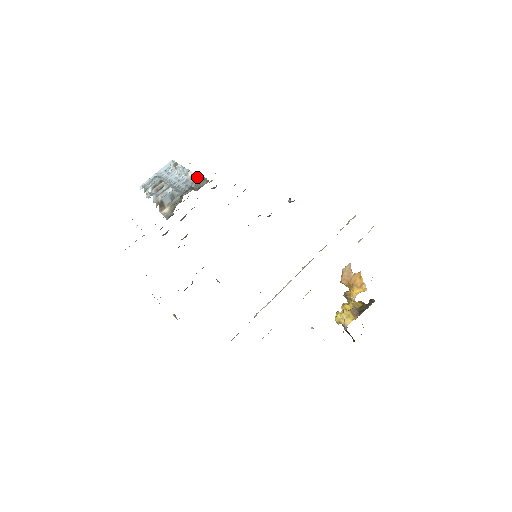
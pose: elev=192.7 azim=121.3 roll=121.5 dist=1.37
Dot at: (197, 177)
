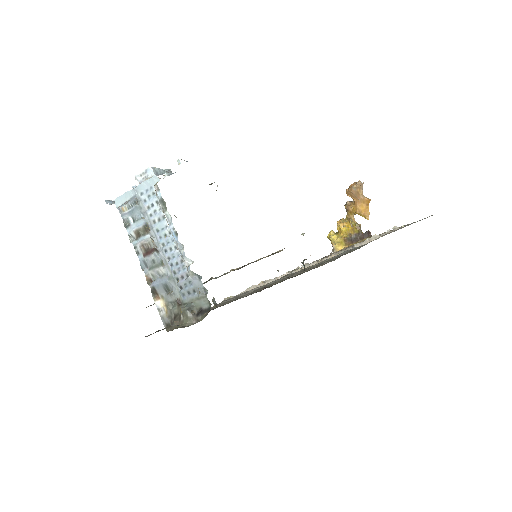
Dot at: (195, 278)
